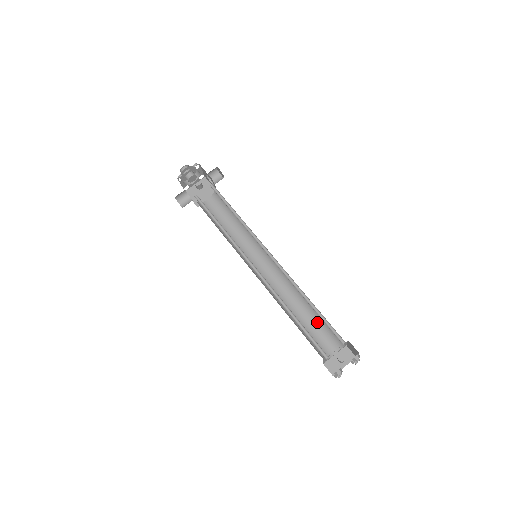
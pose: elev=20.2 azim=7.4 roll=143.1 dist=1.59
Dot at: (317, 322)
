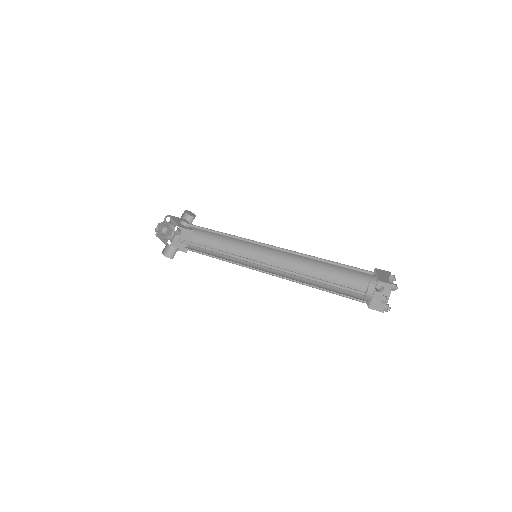
Dot at: (341, 277)
